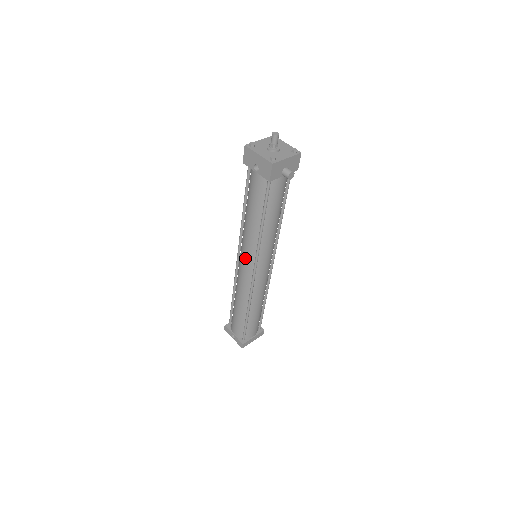
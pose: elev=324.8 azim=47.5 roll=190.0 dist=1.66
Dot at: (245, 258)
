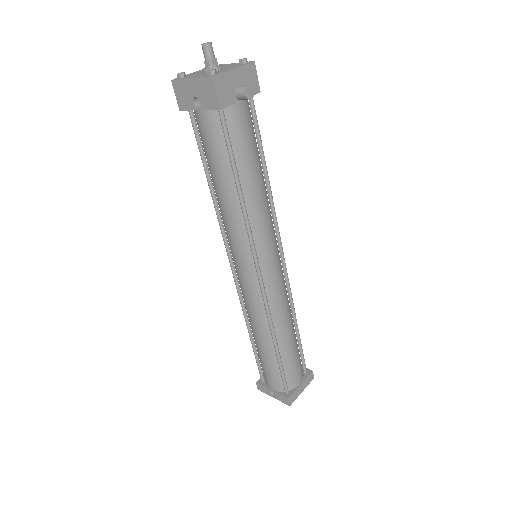
Dot at: (239, 260)
